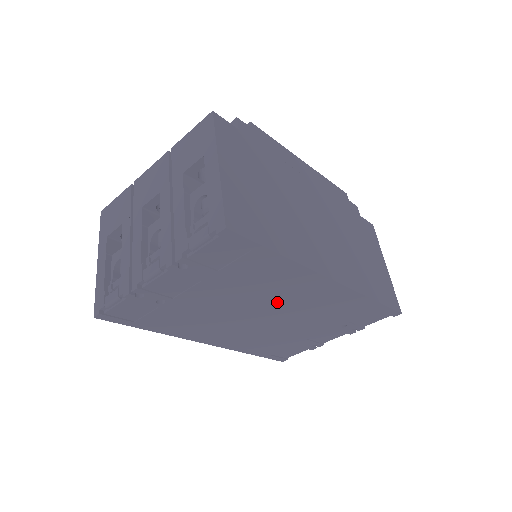
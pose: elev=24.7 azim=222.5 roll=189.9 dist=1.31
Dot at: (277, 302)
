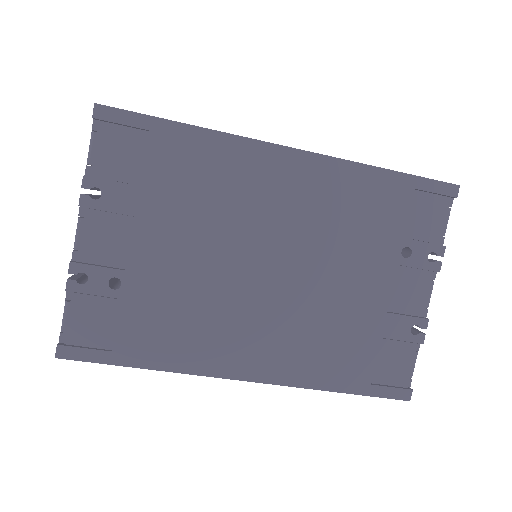
Dot at: (261, 226)
